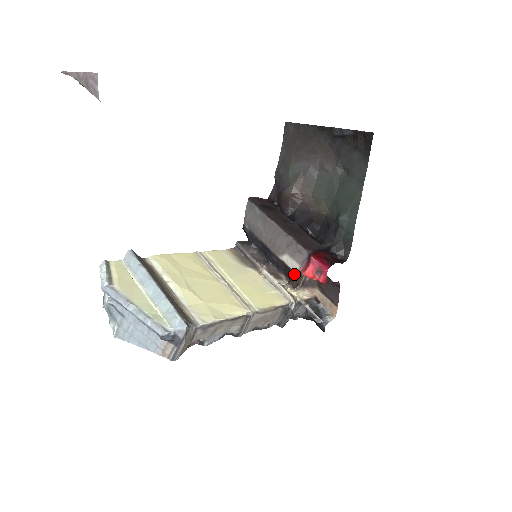
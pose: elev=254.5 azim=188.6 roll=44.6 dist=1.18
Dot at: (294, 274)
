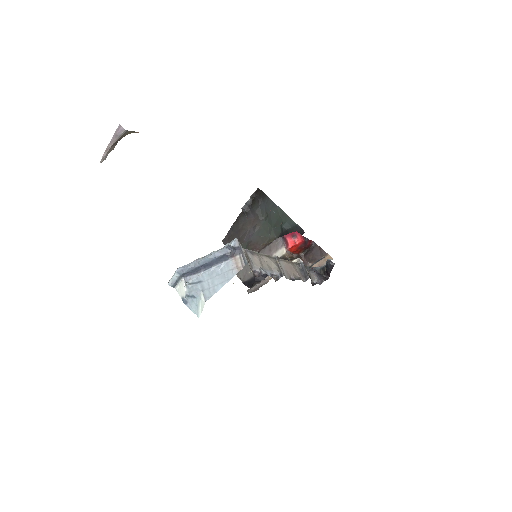
Dot at: (287, 257)
